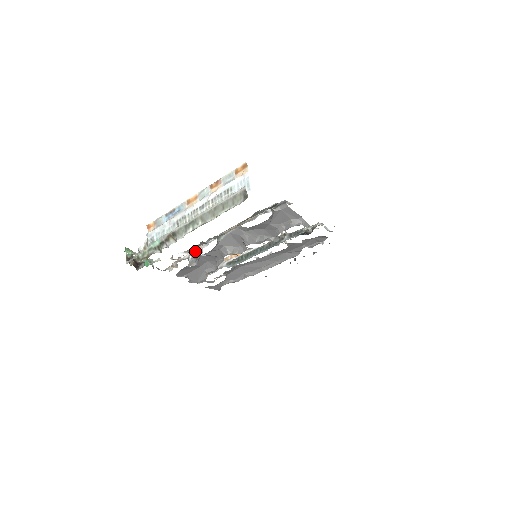
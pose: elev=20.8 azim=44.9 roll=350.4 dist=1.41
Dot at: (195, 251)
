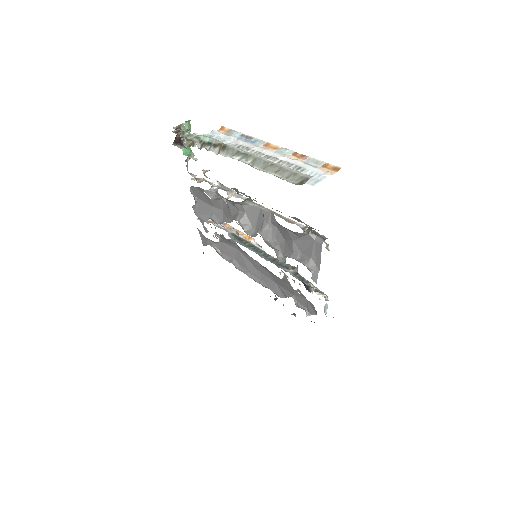
Dot at: (224, 189)
